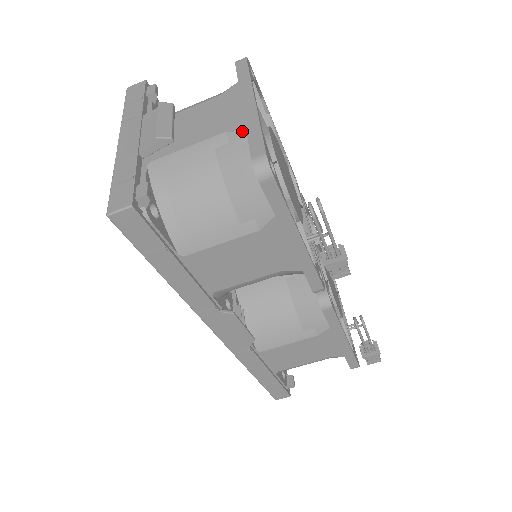
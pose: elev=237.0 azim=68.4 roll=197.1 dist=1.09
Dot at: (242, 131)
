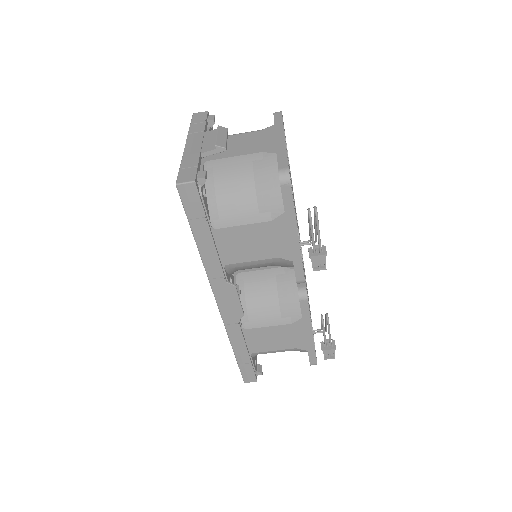
Dot at: (274, 153)
